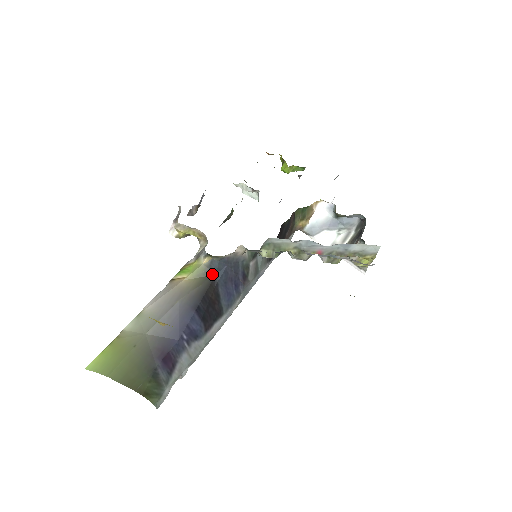
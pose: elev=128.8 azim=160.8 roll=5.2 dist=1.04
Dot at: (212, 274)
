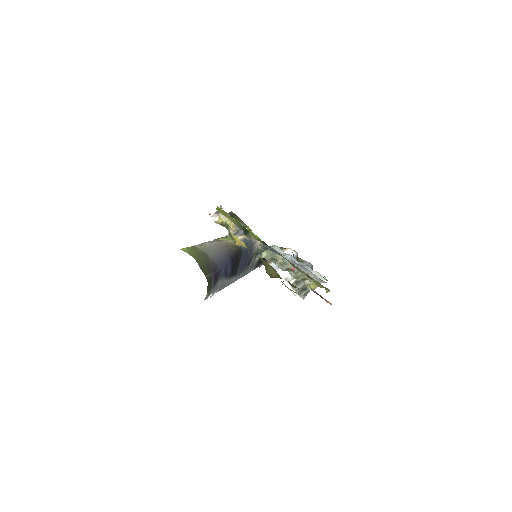
Dot at: (241, 247)
